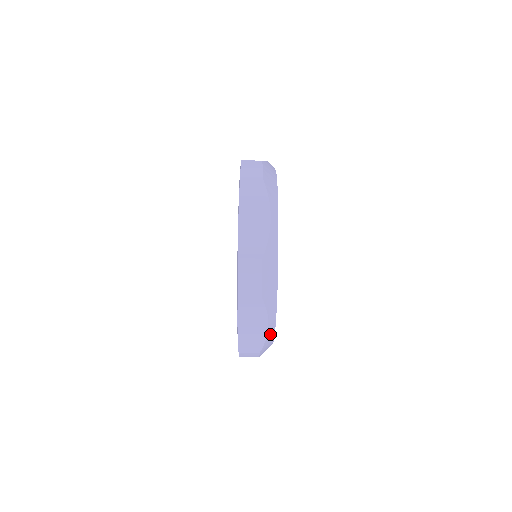
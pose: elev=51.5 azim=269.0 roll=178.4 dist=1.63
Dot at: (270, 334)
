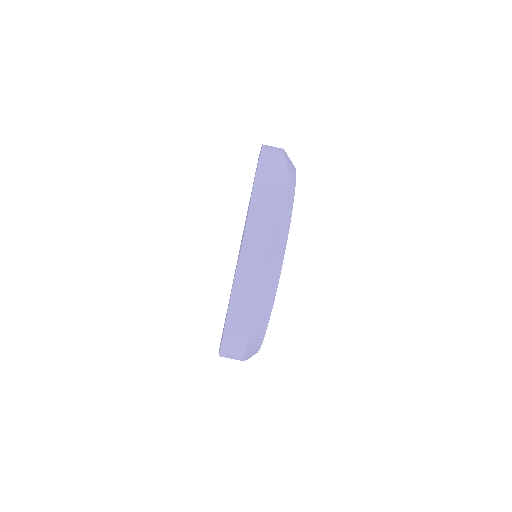
Dot at: (264, 319)
